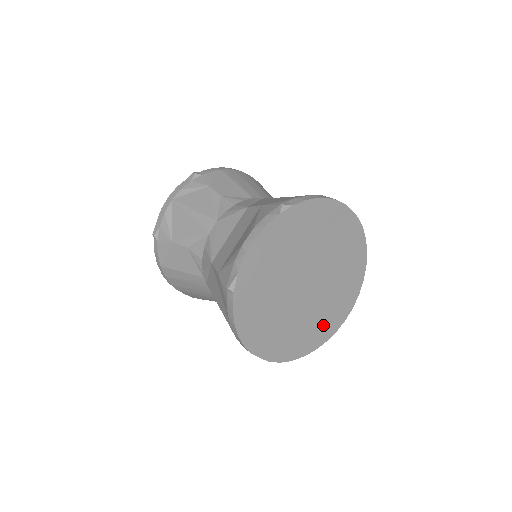
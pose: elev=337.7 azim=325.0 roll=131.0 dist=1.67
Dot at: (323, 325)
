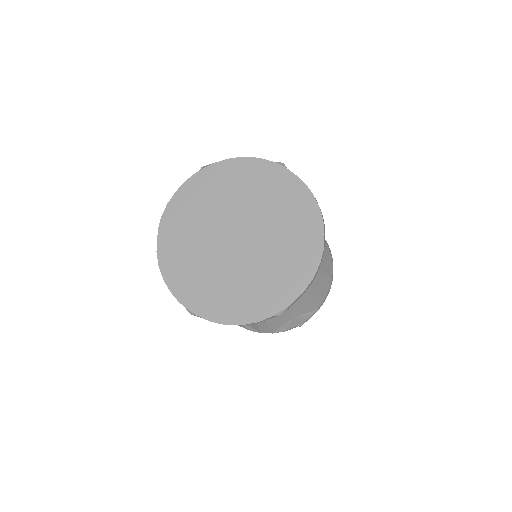
Dot at: (210, 295)
